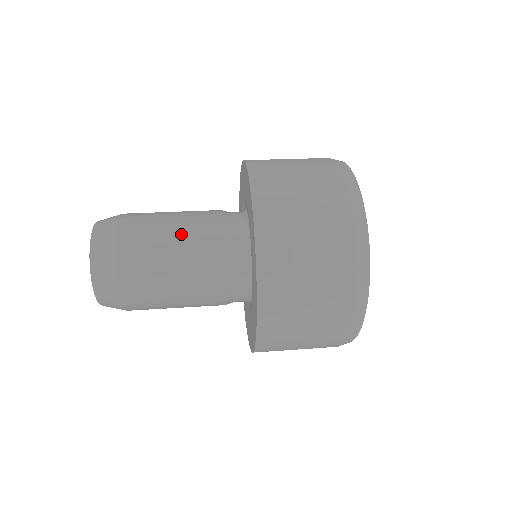
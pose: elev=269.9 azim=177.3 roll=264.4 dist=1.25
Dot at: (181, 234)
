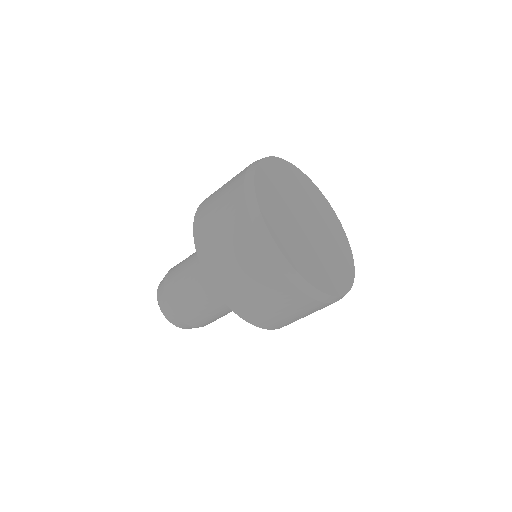
Dot at: (192, 258)
